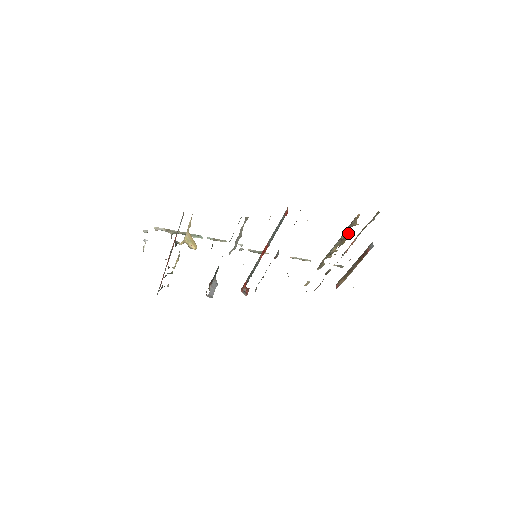
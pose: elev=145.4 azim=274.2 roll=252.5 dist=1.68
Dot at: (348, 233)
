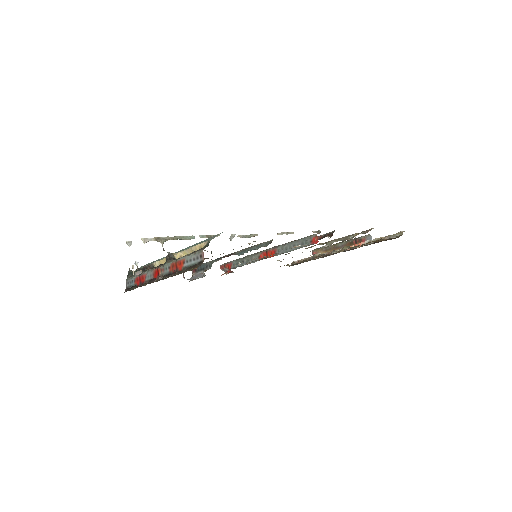
Dot at: (356, 235)
